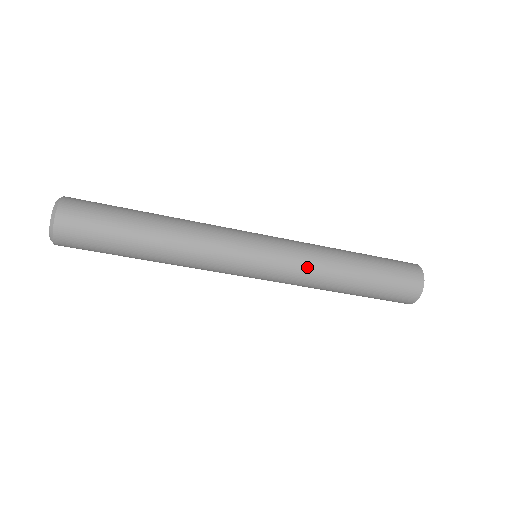
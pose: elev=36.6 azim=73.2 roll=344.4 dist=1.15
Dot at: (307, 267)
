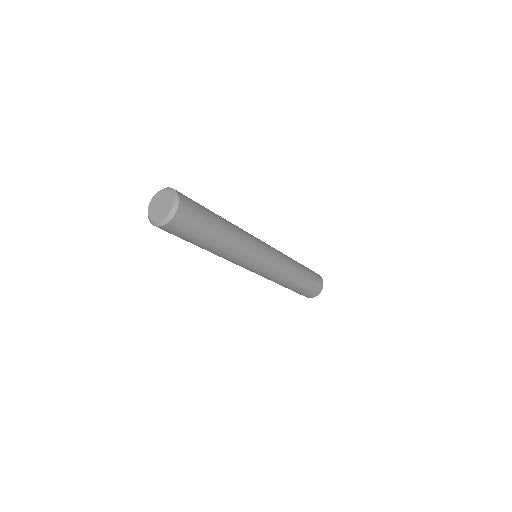
Dot at: (286, 259)
